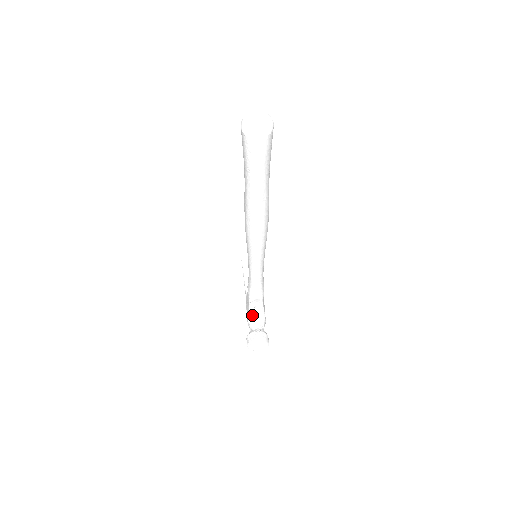
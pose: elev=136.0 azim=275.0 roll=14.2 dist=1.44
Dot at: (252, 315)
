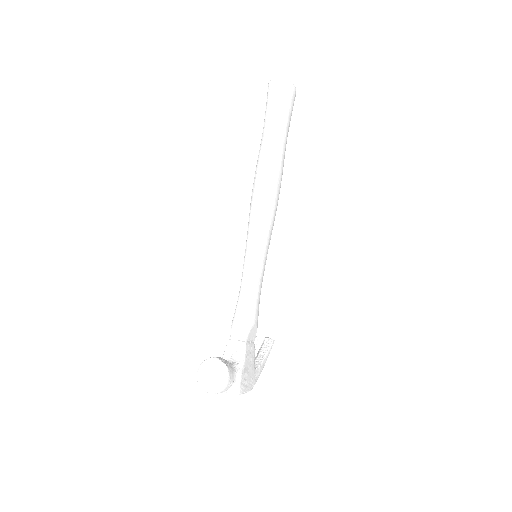
Dot at: (226, 359)
